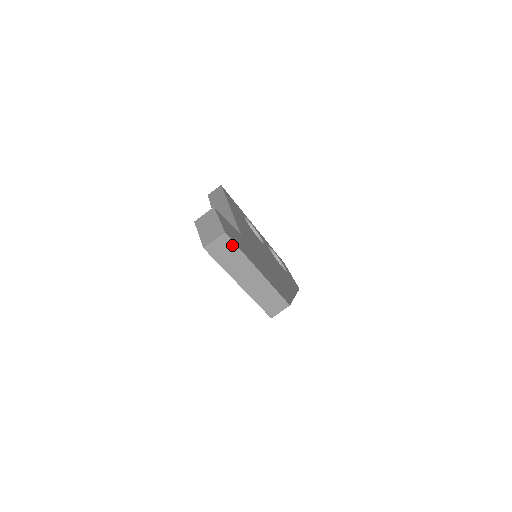
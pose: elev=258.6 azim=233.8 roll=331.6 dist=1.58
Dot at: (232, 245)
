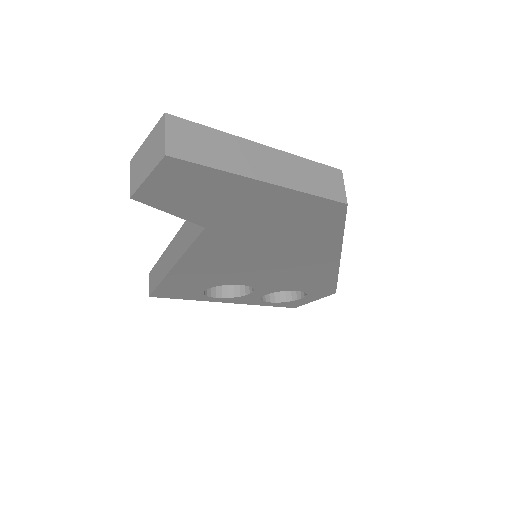
Dot at: (193, 127)
